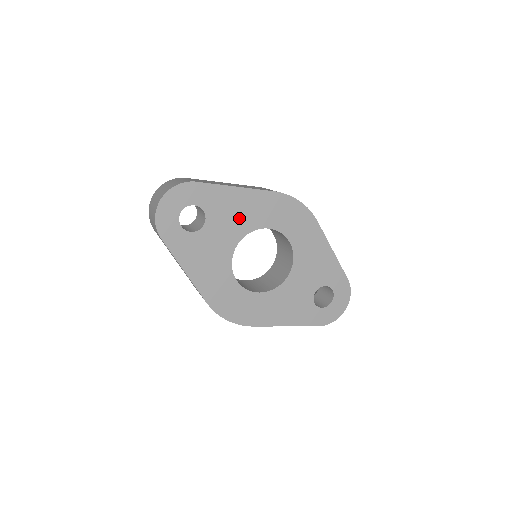
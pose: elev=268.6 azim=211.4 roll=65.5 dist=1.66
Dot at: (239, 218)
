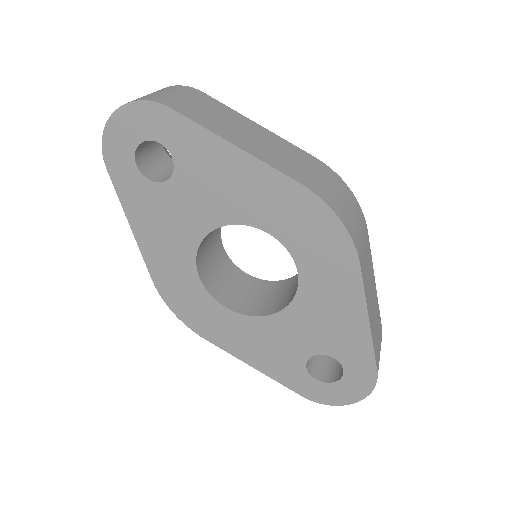
Dot at: (225, 195)
